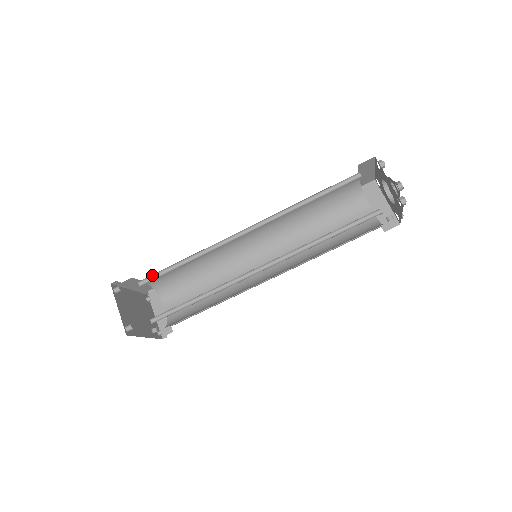
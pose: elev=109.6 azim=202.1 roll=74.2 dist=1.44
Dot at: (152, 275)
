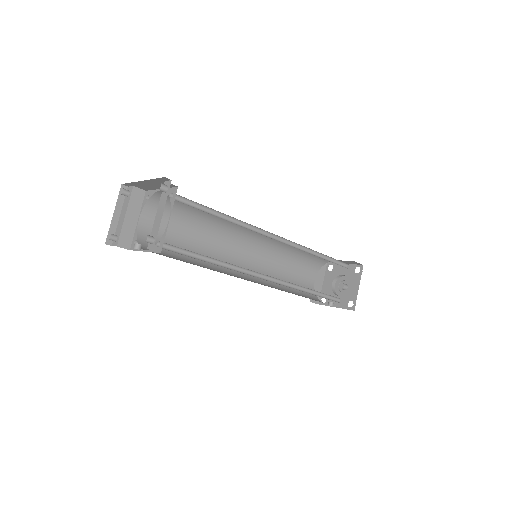
Dot at: occluded
